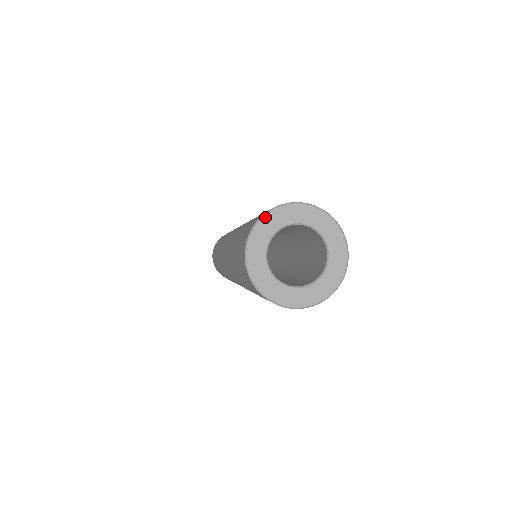
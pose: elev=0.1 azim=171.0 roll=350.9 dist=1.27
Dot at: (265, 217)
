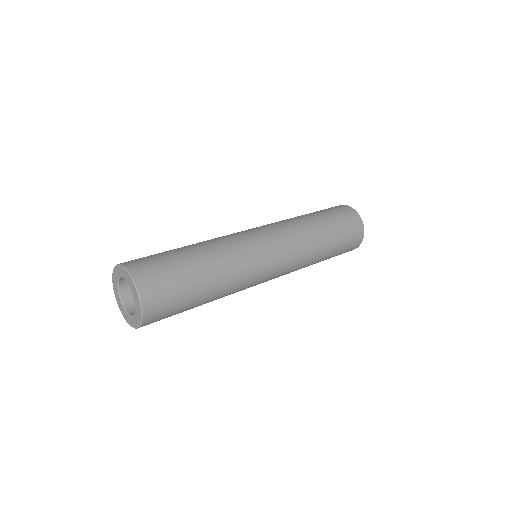
Dot at: (126, 271)
